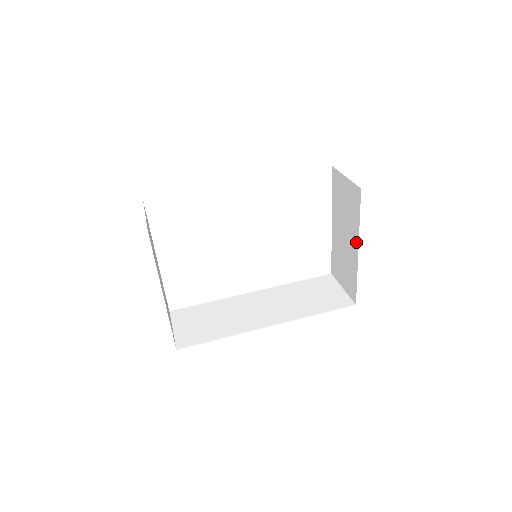
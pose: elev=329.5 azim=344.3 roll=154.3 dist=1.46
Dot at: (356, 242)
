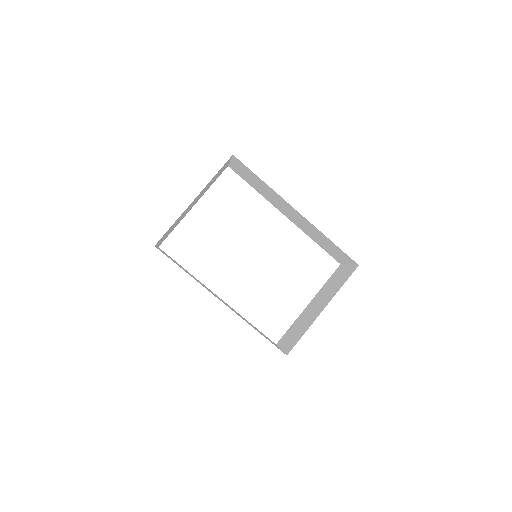
Dot at: (326, 304)
